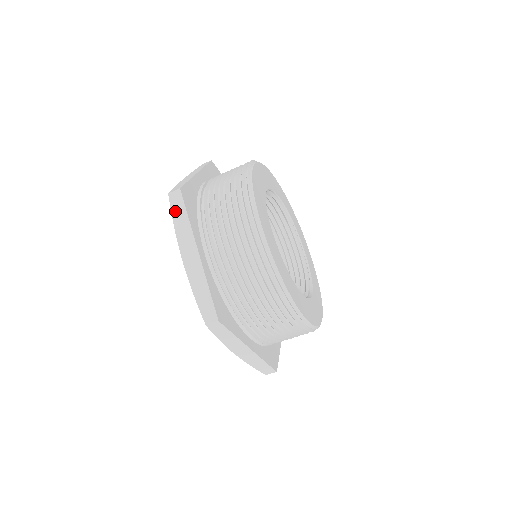
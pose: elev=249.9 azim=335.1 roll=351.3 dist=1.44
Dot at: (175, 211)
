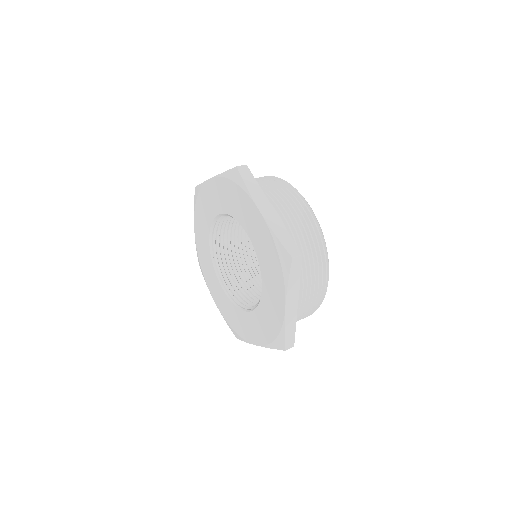
Dot at: (246, 178)
